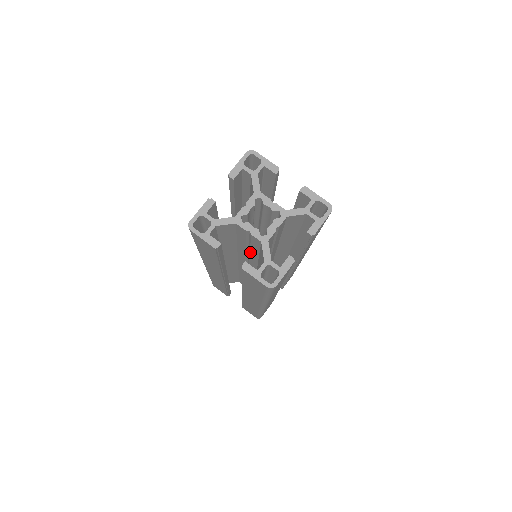
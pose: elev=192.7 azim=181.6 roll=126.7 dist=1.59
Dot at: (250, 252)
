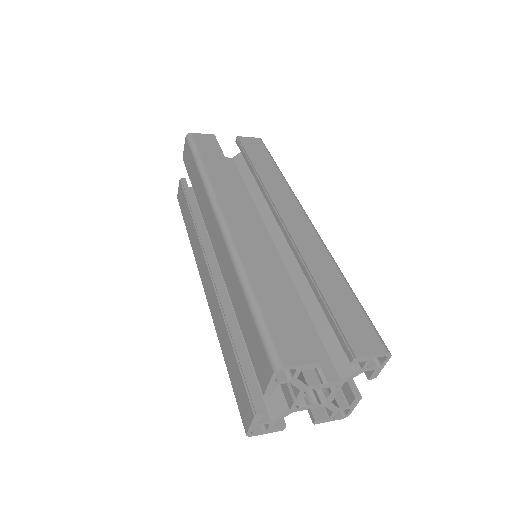
Dot at: occluded
